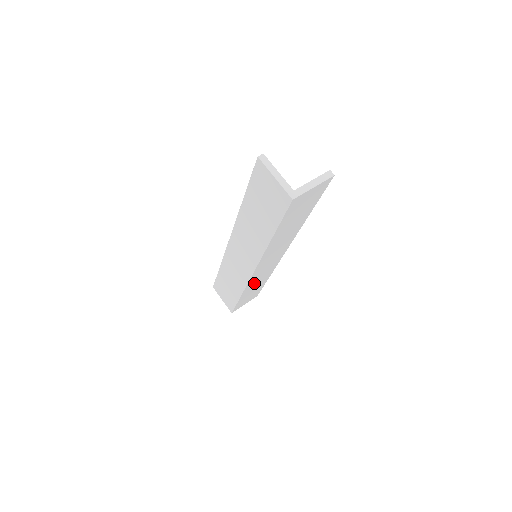
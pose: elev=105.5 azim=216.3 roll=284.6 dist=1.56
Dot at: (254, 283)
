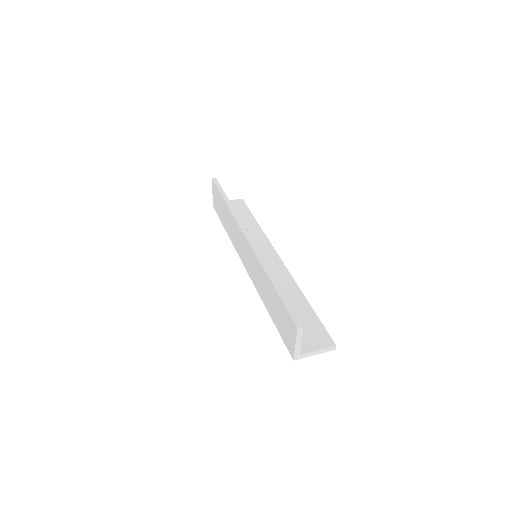
Dot at: occluded
